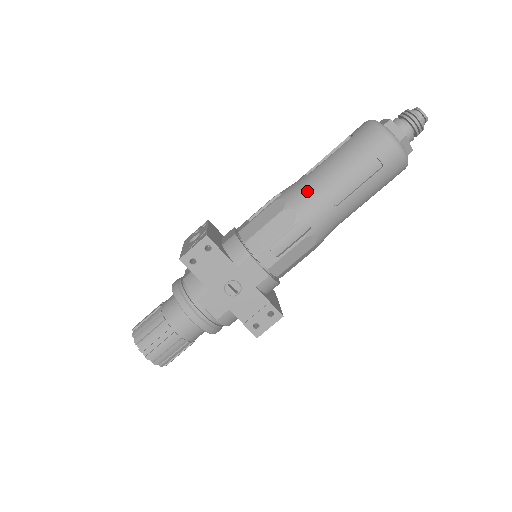
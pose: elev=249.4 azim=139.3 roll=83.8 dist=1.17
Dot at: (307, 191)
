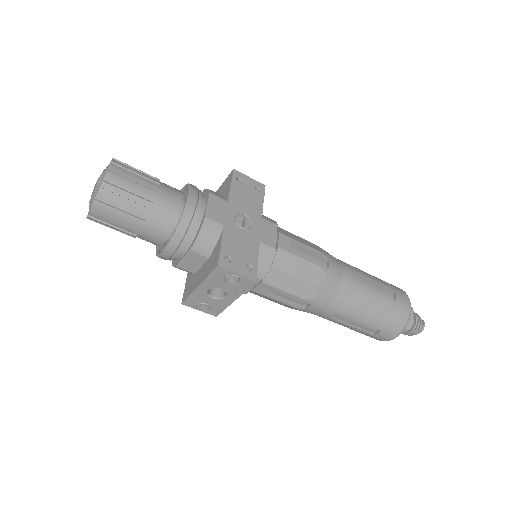
Dot at: occluded
